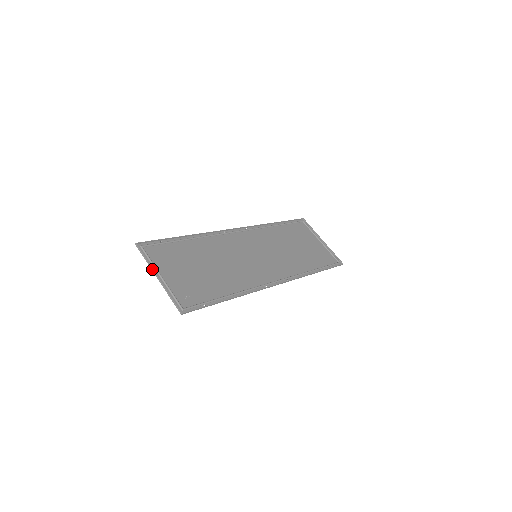
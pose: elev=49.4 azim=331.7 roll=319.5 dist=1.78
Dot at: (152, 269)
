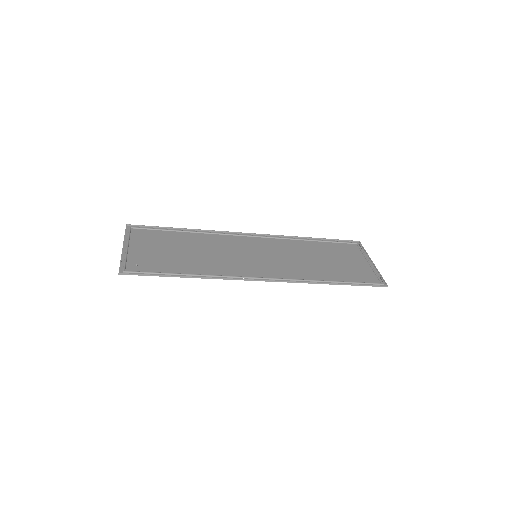
Dot at: (123, 241)
